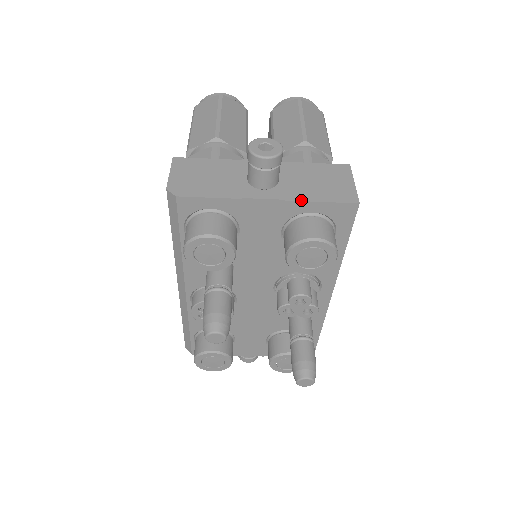
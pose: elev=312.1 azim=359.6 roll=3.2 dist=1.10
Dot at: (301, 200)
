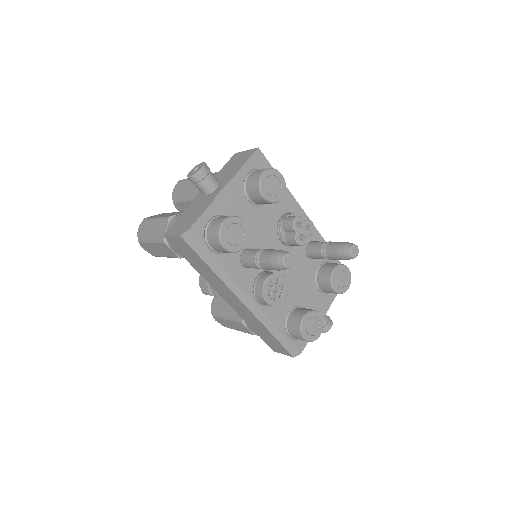
Dot at: (237, 172)
